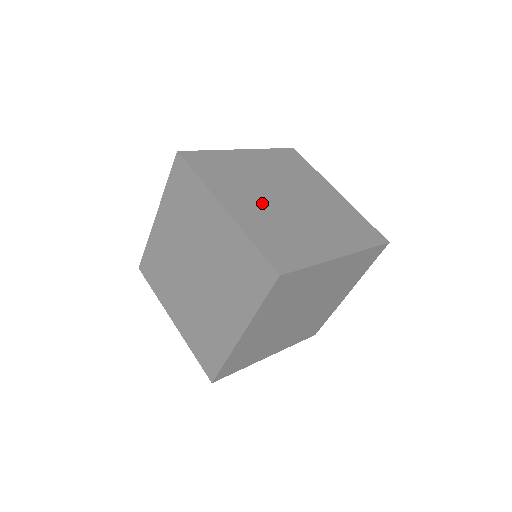
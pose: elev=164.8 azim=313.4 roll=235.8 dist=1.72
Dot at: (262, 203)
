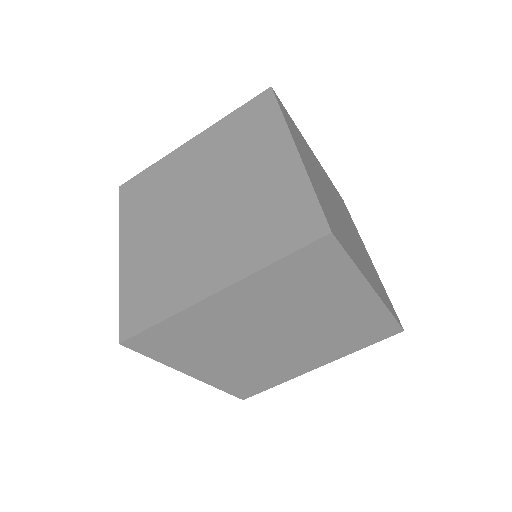
Dot at: occluded
